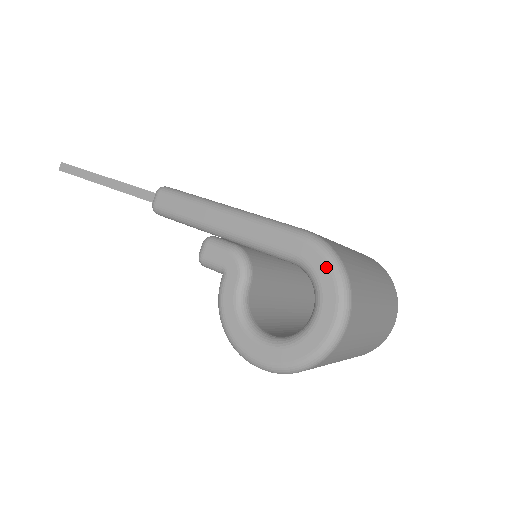
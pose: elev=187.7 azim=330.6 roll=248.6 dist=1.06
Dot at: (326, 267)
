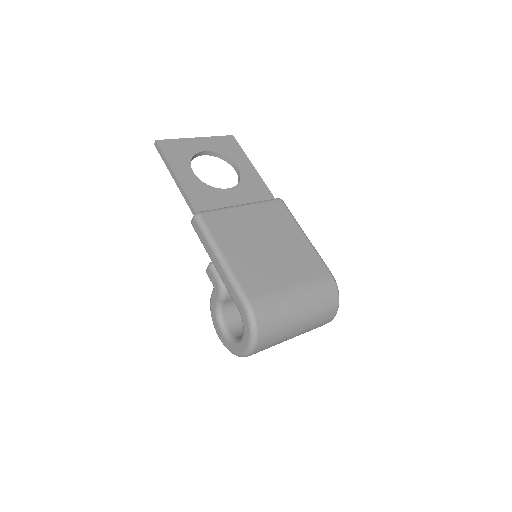
Dot at: (248, 327)
